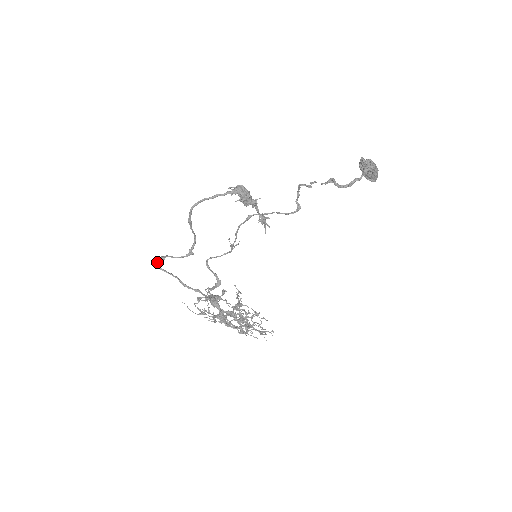
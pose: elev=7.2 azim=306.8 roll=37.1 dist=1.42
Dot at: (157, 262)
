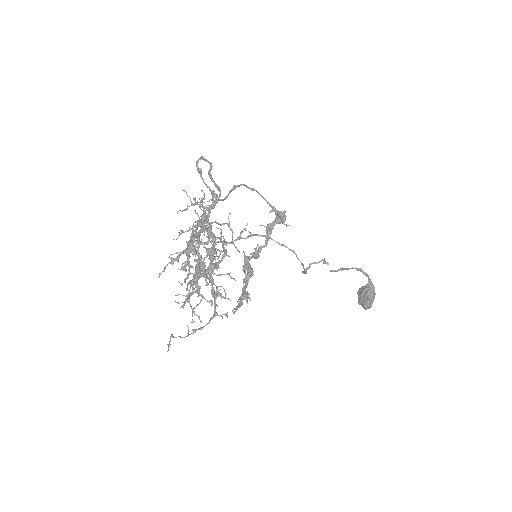
Dot at: occluded
